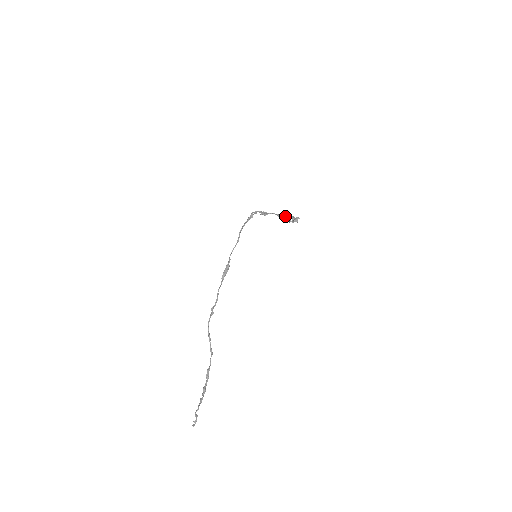
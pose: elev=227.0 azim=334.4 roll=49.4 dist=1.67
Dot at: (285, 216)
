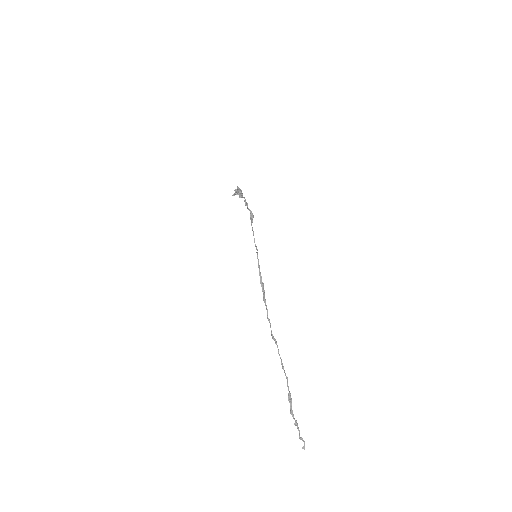
Dot at: (242, 194)
